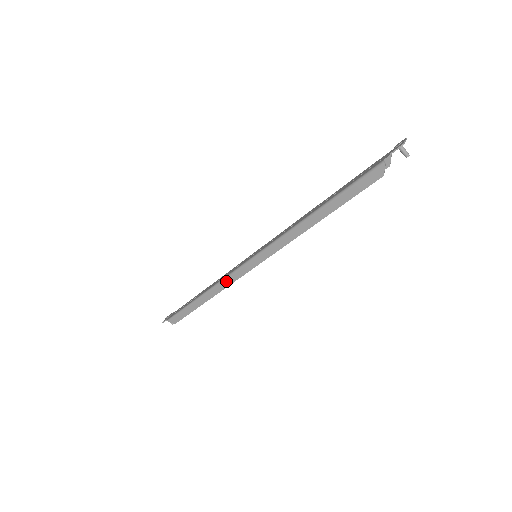
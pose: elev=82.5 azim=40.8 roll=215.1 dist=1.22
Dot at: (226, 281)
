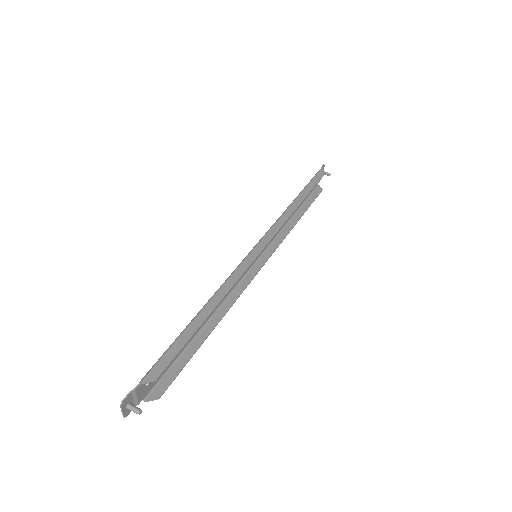
Dot at: (234, 275)
